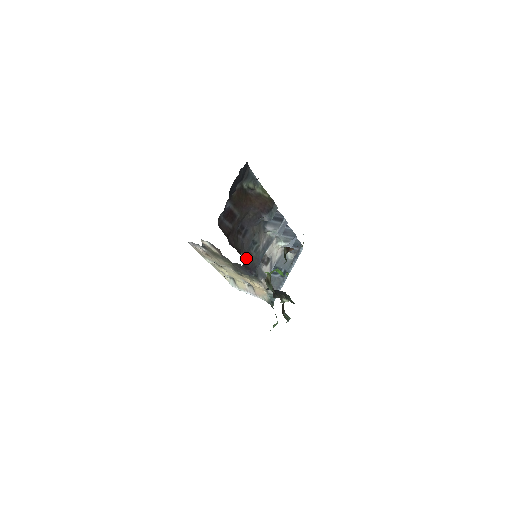
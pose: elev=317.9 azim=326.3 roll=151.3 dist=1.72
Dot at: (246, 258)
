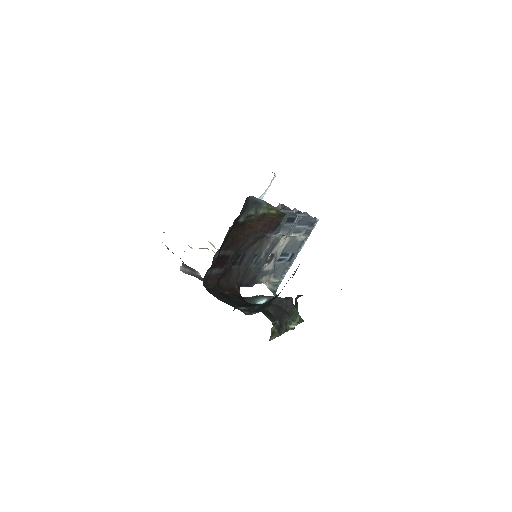
Dot at: (243, 279)
